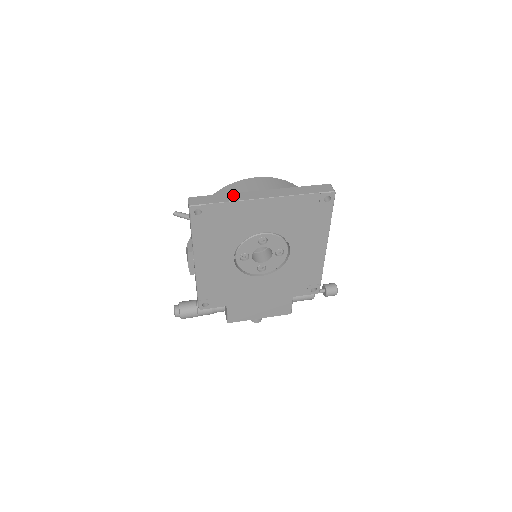
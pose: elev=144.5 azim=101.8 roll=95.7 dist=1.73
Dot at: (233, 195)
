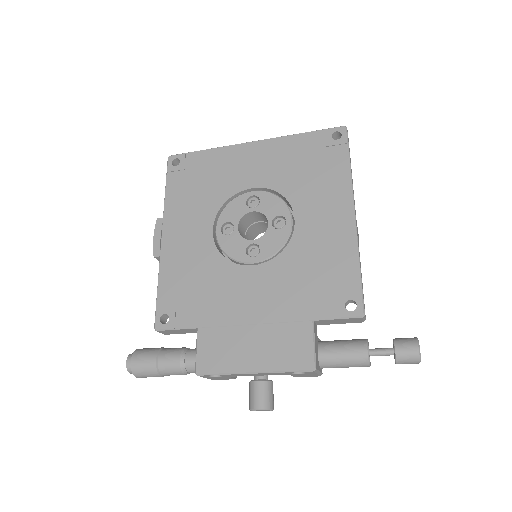
Dot at: occluded
